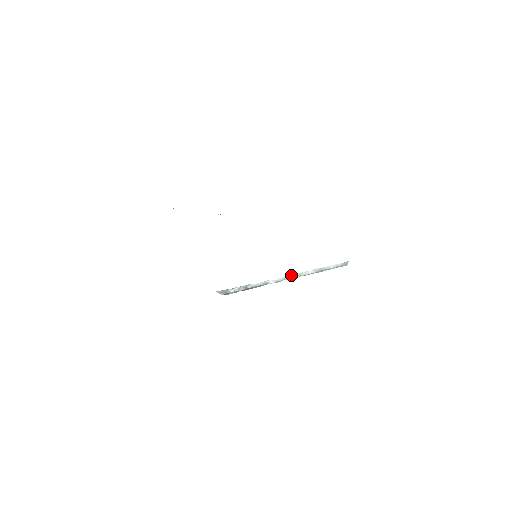
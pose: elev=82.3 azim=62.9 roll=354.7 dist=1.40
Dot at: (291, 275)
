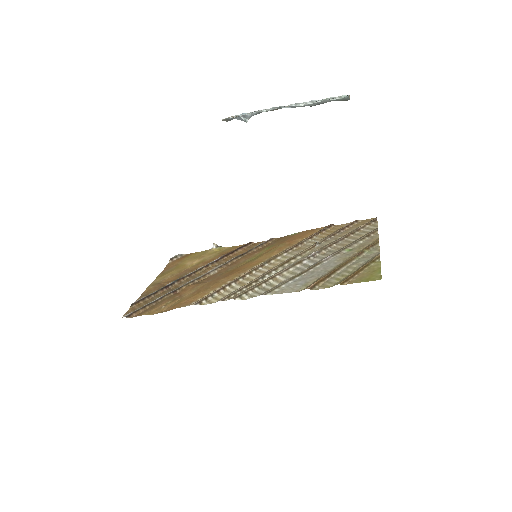
Dot at: occluded
